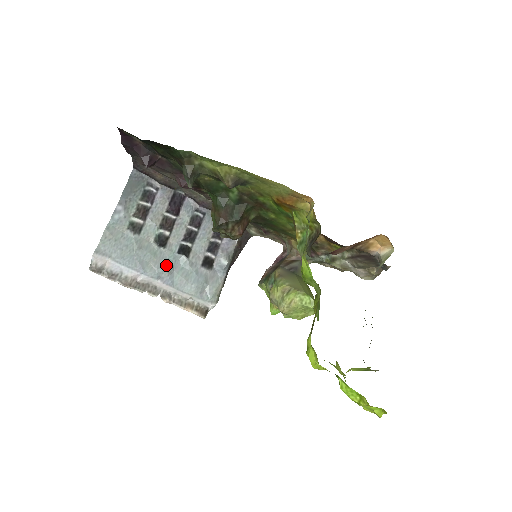
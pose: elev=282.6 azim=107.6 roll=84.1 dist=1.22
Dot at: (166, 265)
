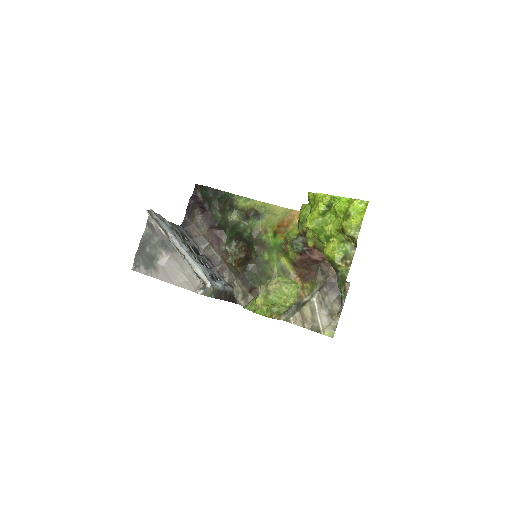
Dot at: (187, 249)
